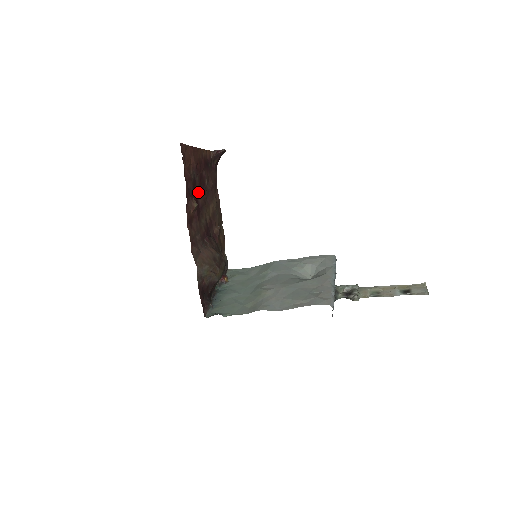
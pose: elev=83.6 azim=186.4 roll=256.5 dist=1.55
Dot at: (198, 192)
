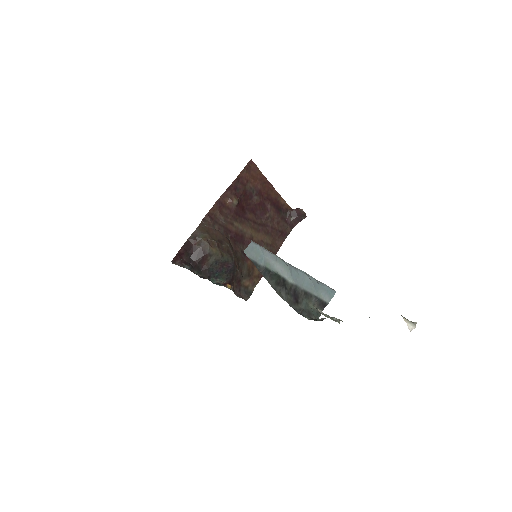
Dot at: (251, 208)
